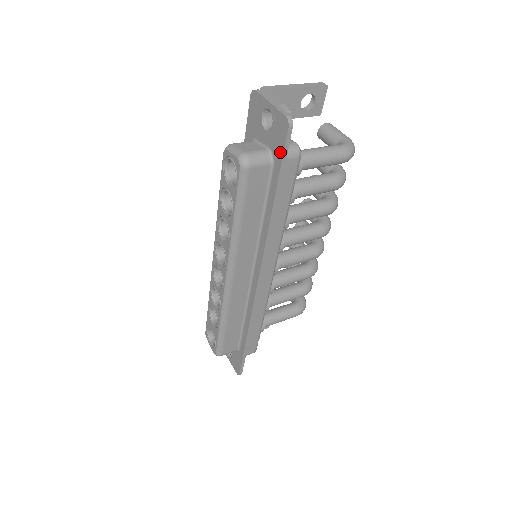
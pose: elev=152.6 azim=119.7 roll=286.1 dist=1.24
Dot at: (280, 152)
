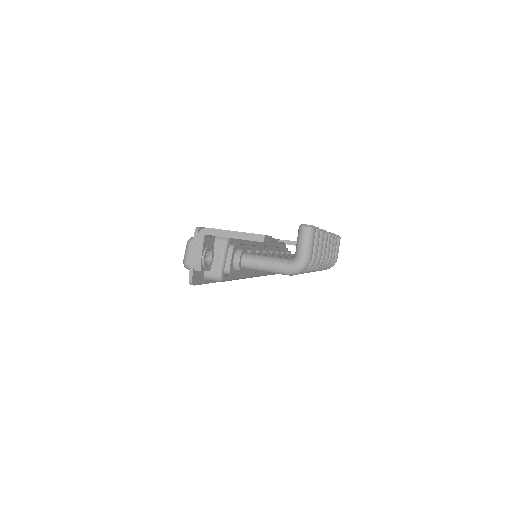
Dot at: occluded
